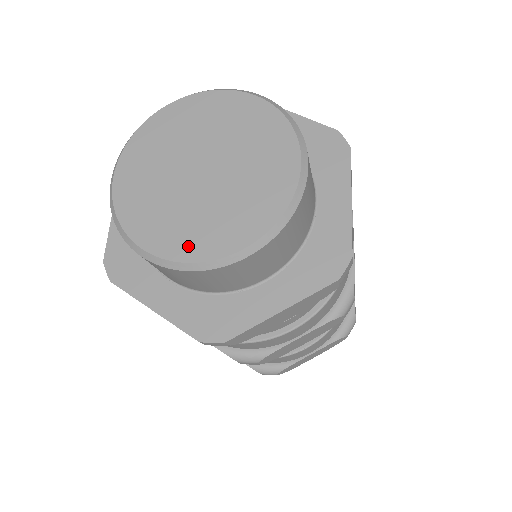
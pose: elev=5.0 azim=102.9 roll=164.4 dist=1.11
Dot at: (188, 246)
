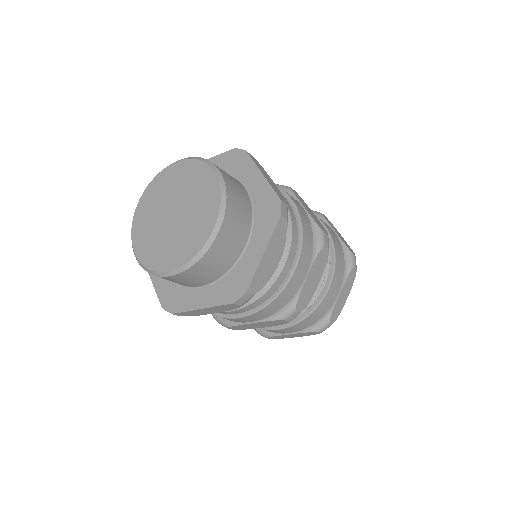
Dot at: (150, 258)
